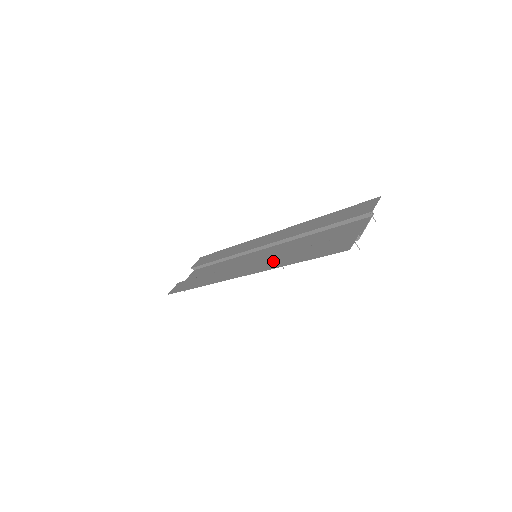
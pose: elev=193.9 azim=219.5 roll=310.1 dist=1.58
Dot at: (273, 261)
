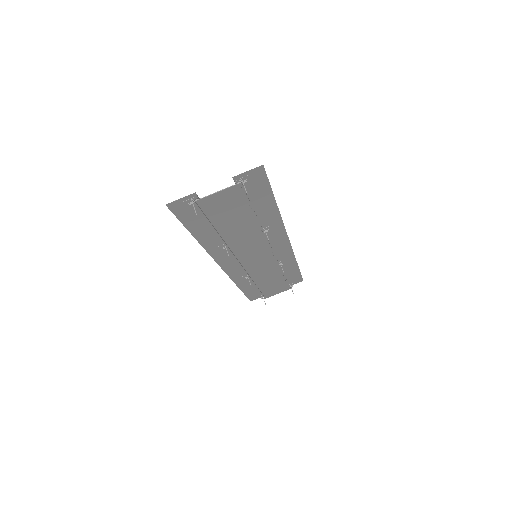
Dot at: (220, 246)
